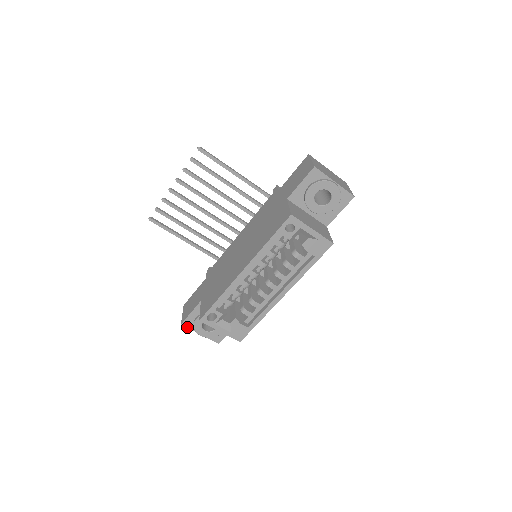
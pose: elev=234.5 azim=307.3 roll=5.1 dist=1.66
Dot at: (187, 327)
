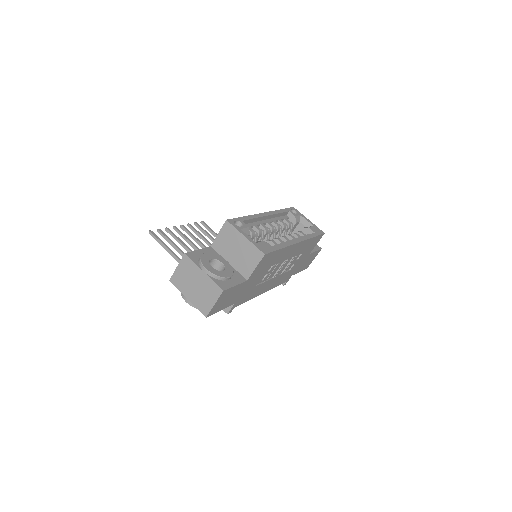
Dot at: (190, 259)
